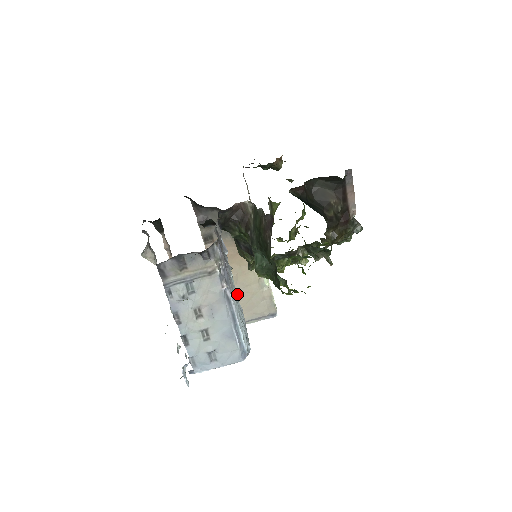
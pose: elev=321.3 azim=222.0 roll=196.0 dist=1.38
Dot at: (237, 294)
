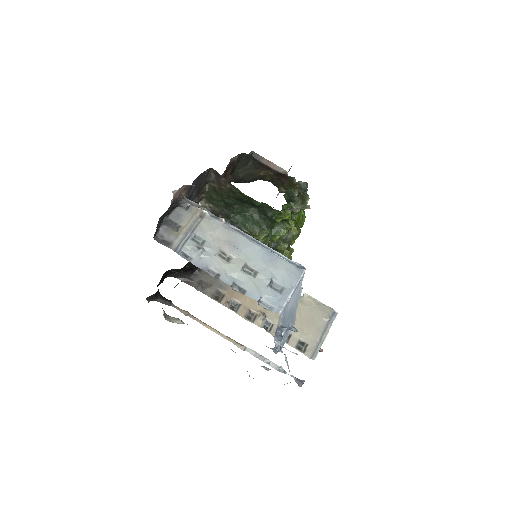
Dot at: occluded
